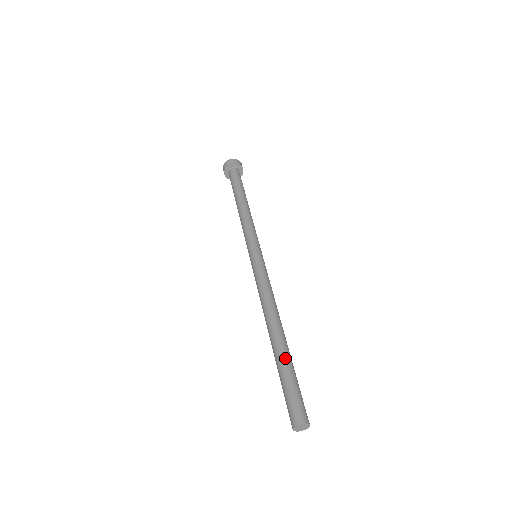
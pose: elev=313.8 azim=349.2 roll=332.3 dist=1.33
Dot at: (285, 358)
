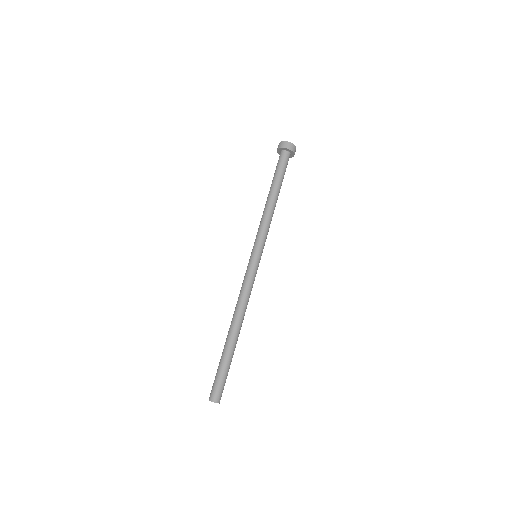
Dot at: (232, 355)
